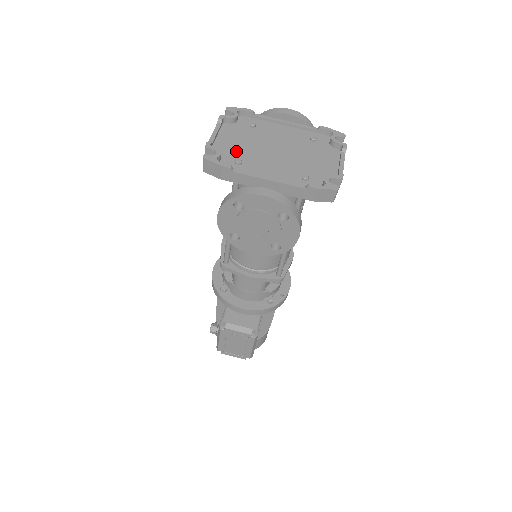
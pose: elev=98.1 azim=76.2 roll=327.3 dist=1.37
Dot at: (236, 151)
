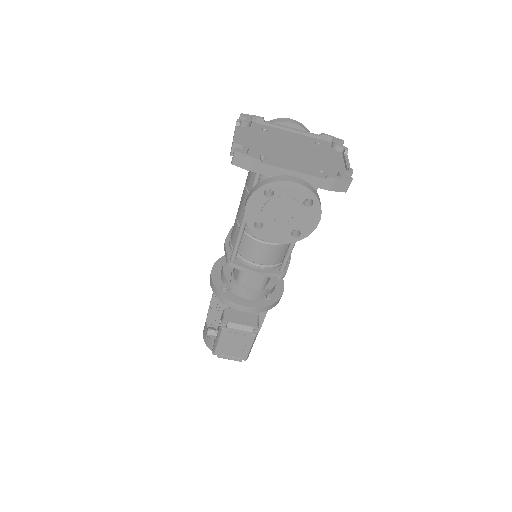
Dot at: (258, 148)
